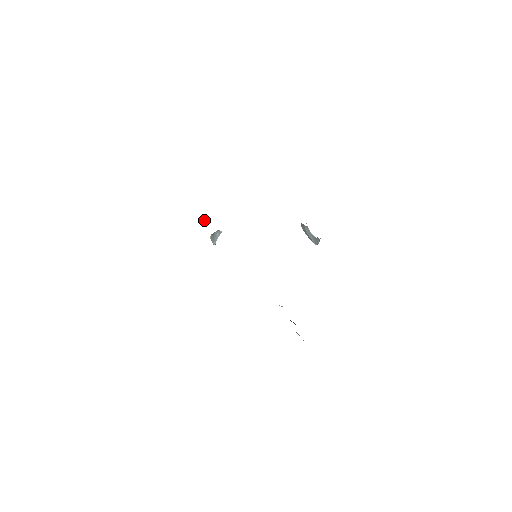
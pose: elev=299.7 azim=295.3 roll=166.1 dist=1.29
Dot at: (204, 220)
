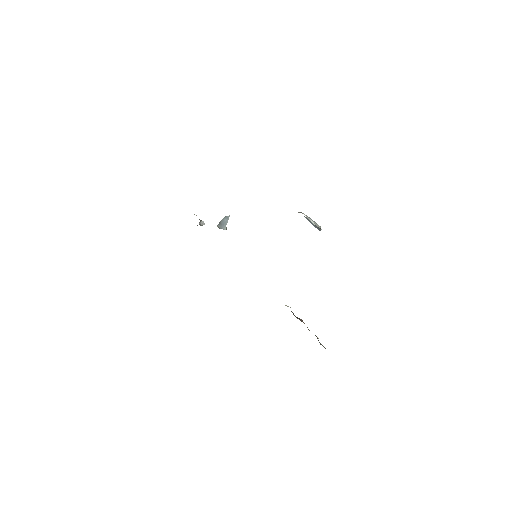
Dot at: (202, 221)
